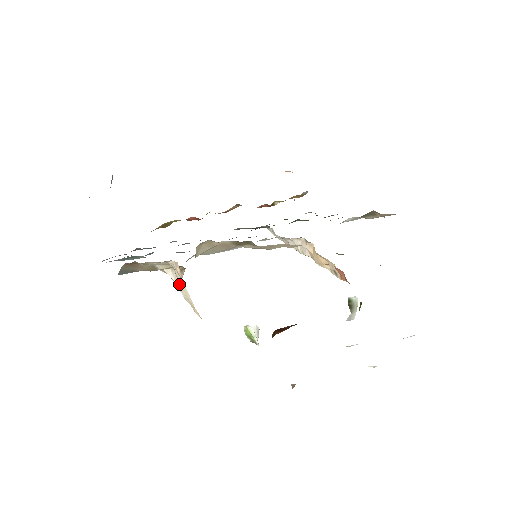
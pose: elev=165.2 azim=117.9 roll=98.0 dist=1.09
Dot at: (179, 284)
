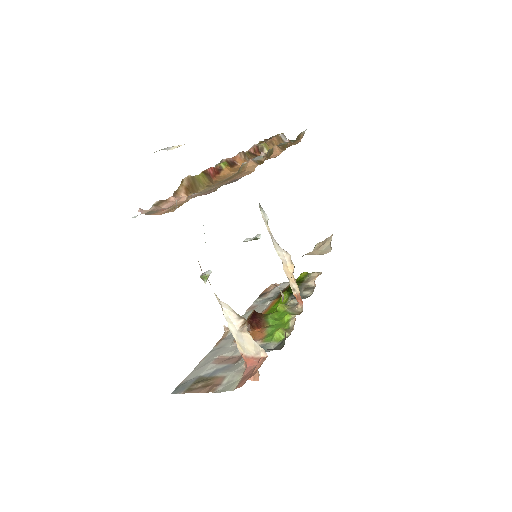
Dot at: (235, 326)
